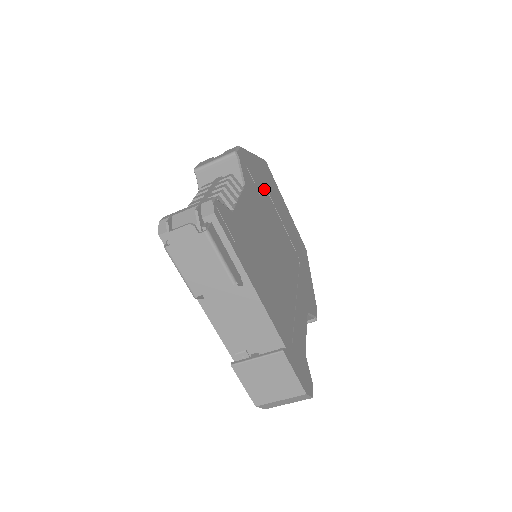
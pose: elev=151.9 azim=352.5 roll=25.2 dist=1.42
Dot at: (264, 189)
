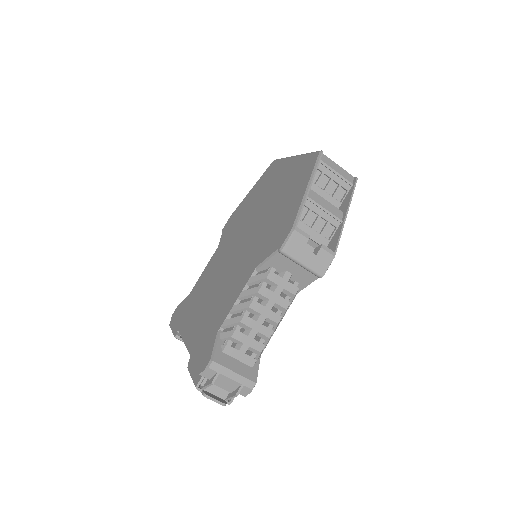
Dot at: occluded
